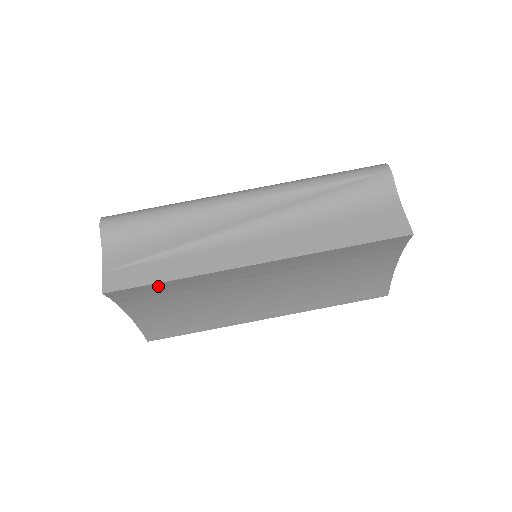
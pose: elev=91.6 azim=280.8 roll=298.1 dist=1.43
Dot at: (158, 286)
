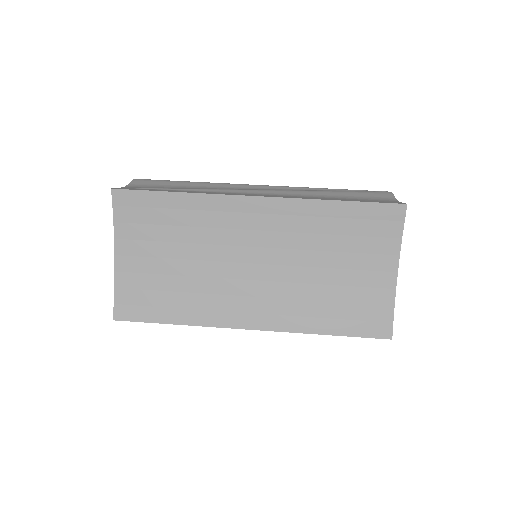
Dot at: (160, 201)
